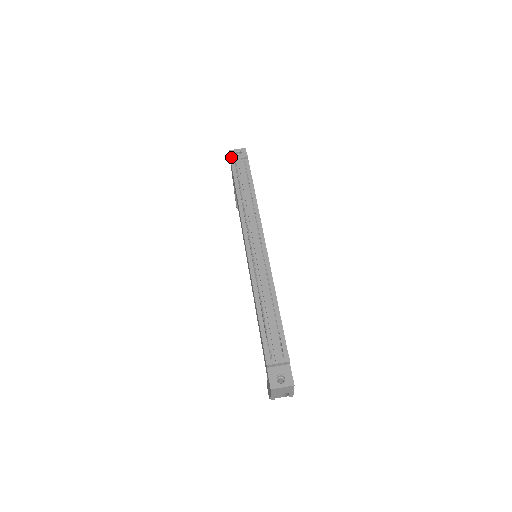
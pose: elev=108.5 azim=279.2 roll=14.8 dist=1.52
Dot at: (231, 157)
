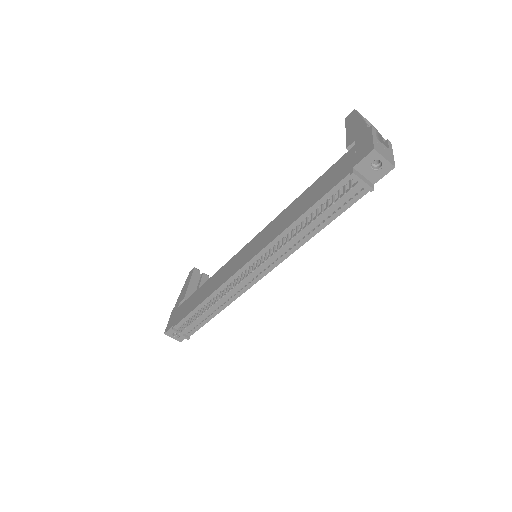
Dot at: (355, 173)
